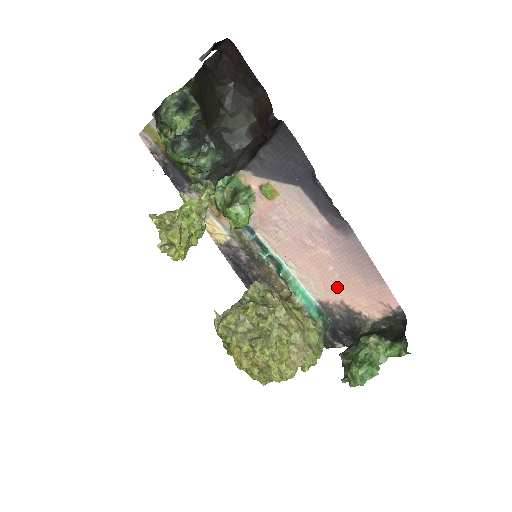
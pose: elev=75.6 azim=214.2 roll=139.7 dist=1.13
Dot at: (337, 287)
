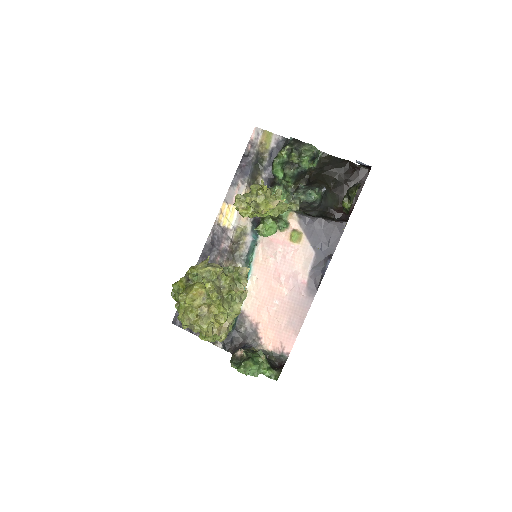
Dot at: (266, 314)
